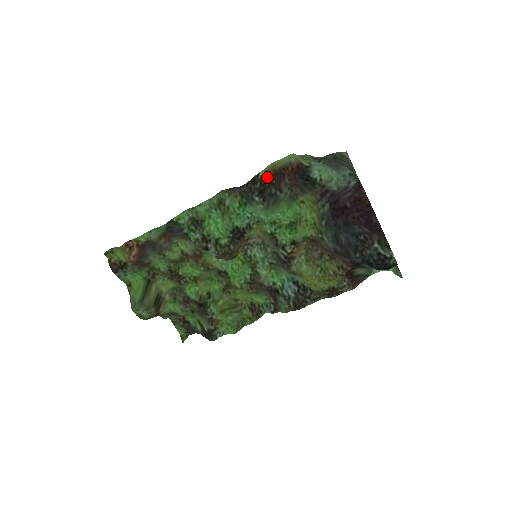
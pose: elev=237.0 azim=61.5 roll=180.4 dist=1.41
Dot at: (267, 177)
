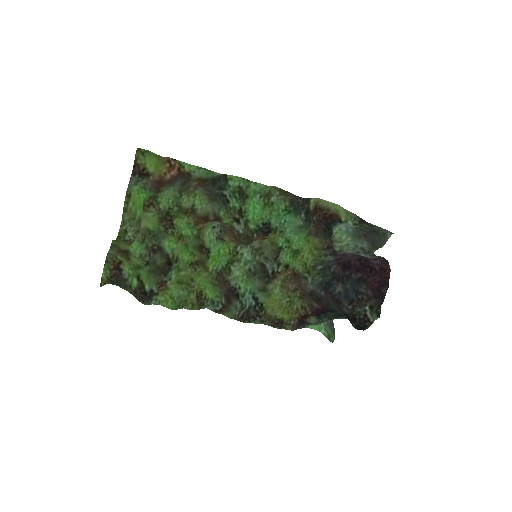
Dot at: (312, 205)
